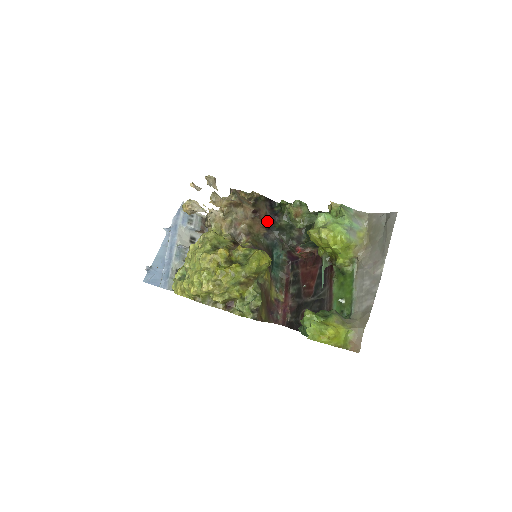
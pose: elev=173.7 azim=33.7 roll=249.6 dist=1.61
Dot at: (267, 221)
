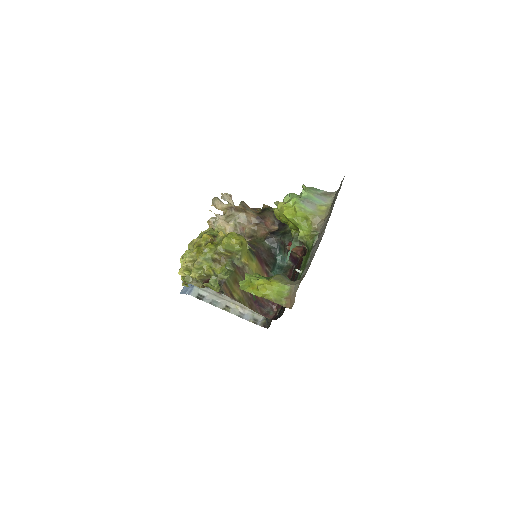
Dot at: (275, 230)
